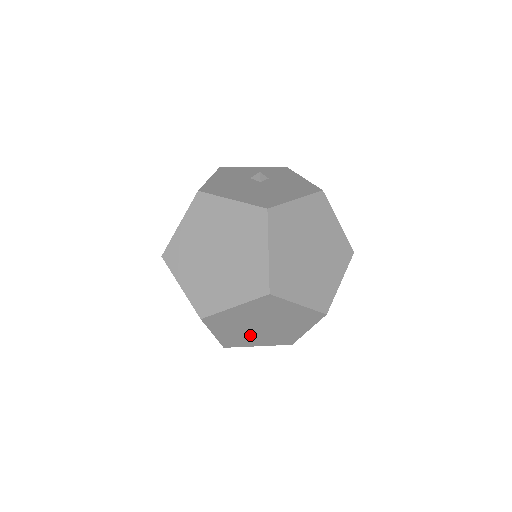
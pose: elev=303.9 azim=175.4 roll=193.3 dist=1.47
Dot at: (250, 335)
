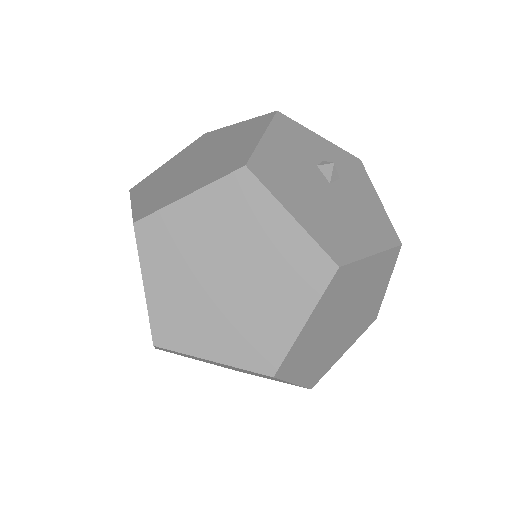
Dot at: (201, 360)
